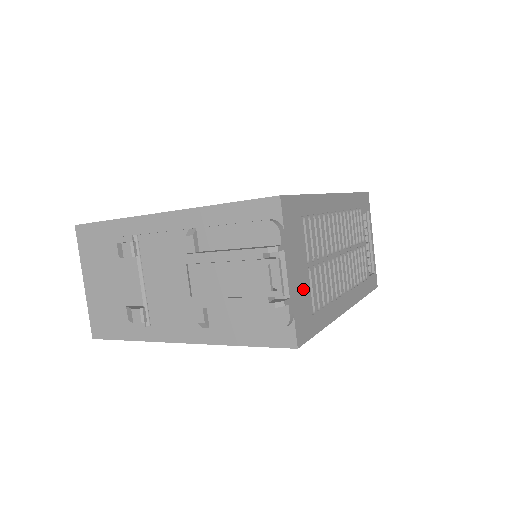
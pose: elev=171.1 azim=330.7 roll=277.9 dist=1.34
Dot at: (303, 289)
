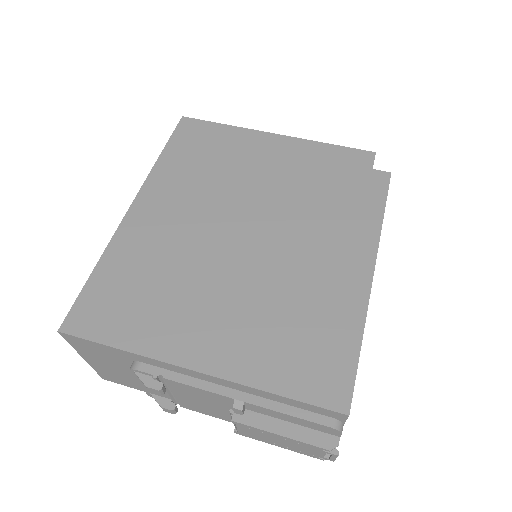
Dot at: occluded
